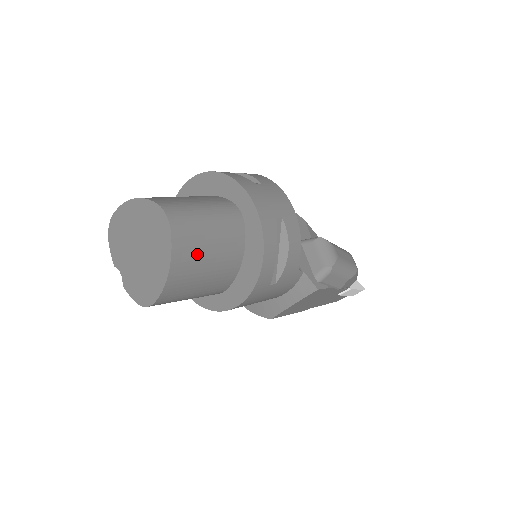
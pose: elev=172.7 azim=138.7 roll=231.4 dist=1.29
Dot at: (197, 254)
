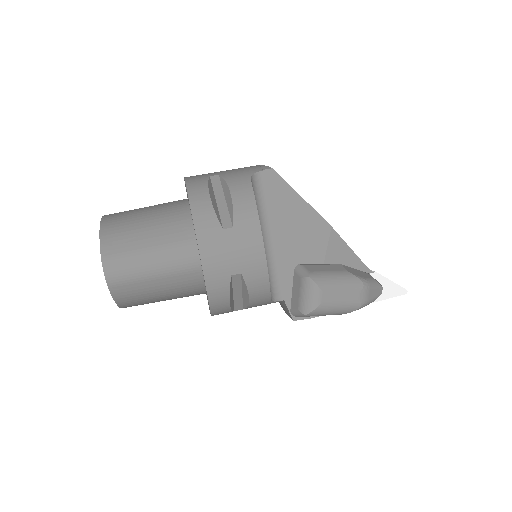
Dot at: (144, 295)
